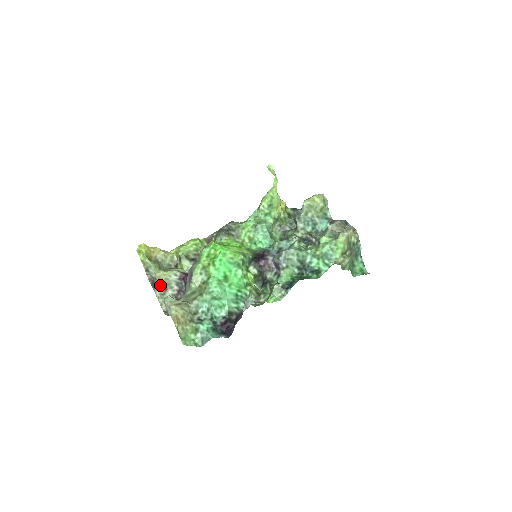
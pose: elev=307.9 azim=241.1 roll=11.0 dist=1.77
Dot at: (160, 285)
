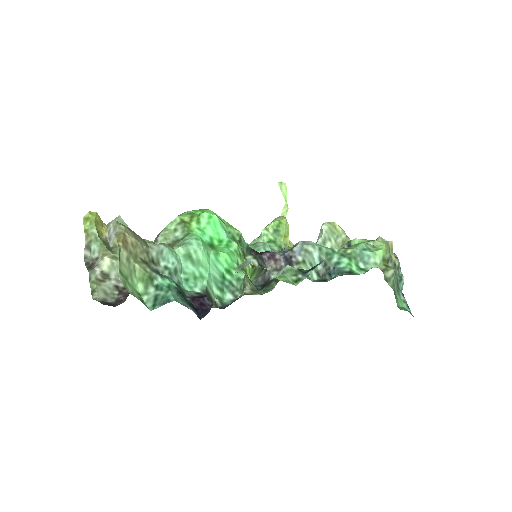
Dot at: (101, 264)
